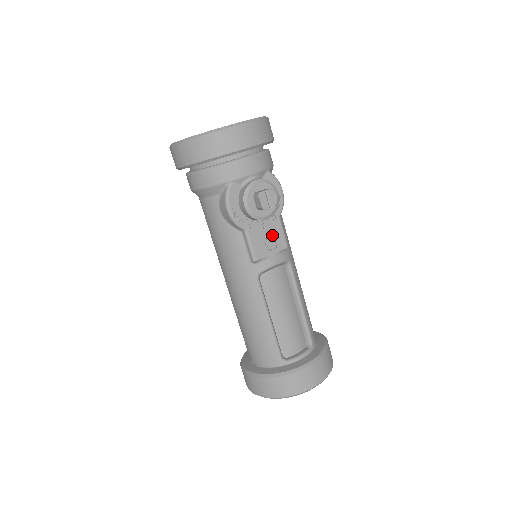
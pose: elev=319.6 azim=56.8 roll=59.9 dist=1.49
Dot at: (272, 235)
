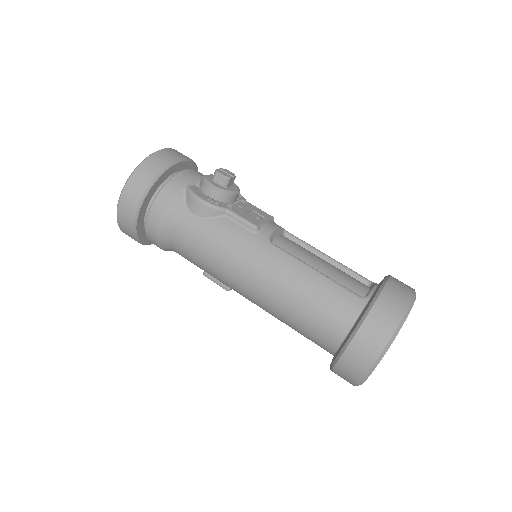
Dot at: (253, 212)
